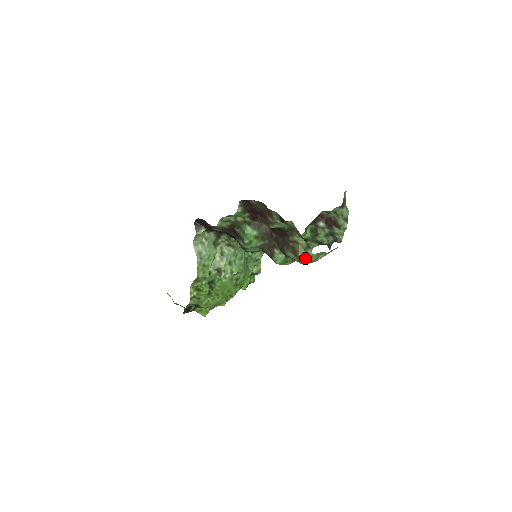
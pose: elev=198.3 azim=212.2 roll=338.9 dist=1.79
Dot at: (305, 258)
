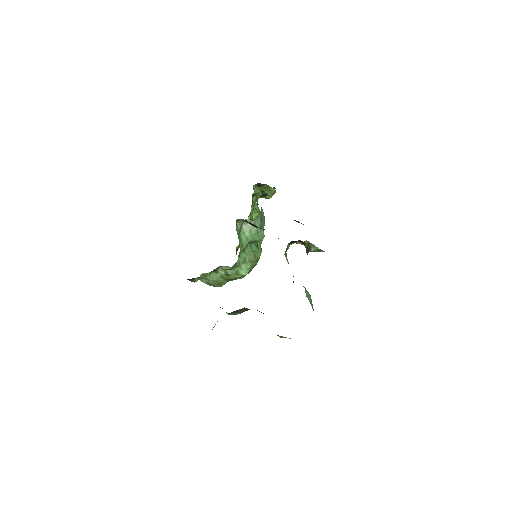
Dot at: occluded
